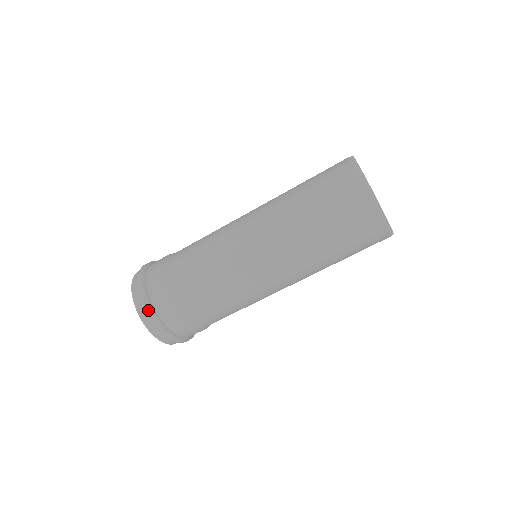
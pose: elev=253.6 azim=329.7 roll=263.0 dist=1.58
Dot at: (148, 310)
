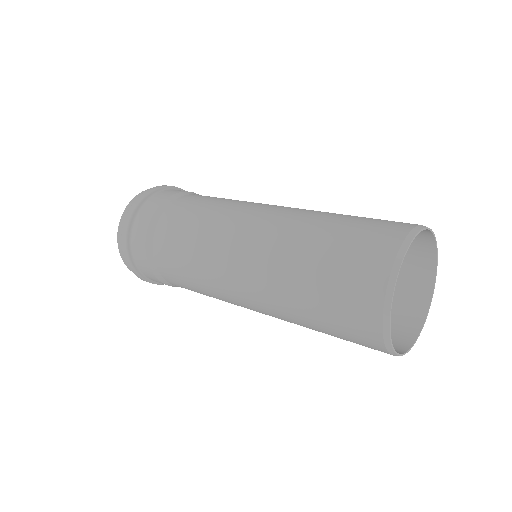
Dot at: (126, 258)
